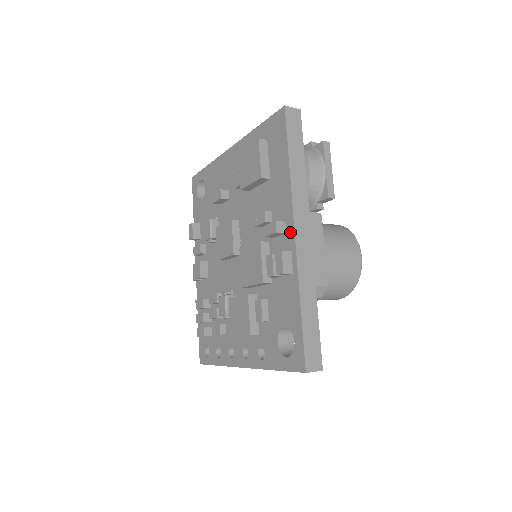
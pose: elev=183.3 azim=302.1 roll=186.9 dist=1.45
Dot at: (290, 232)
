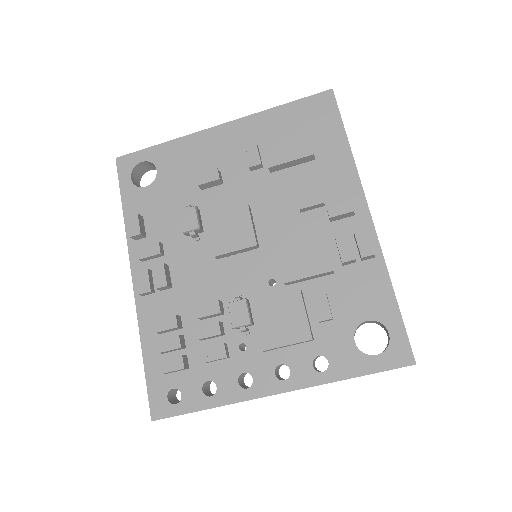
Dot at: (362, 213)
